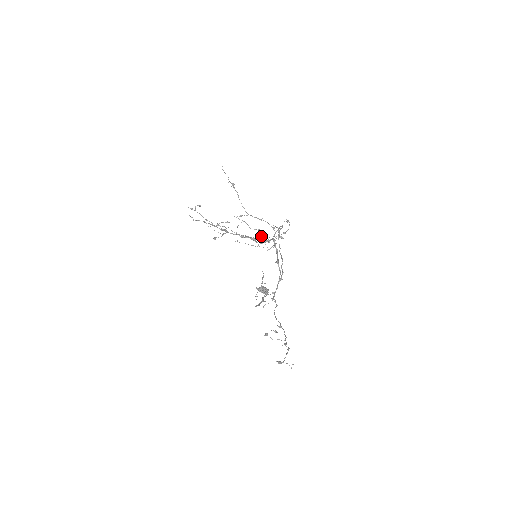
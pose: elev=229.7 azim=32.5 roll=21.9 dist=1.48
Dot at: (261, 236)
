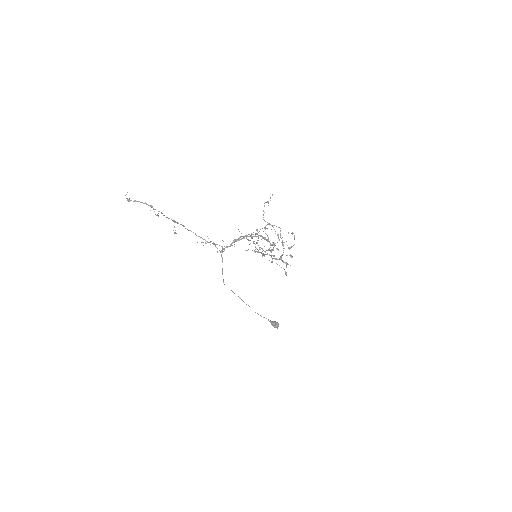
Dot at: occluded
